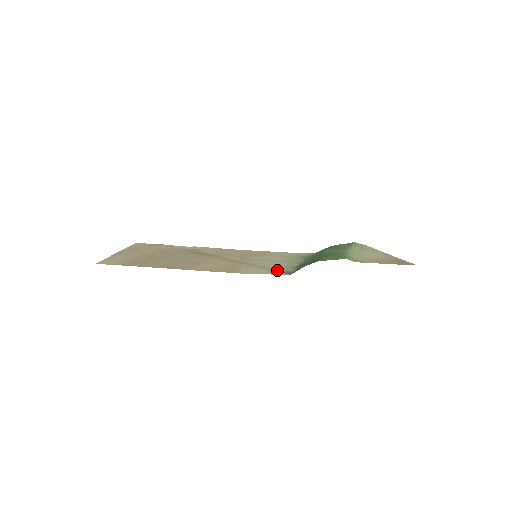
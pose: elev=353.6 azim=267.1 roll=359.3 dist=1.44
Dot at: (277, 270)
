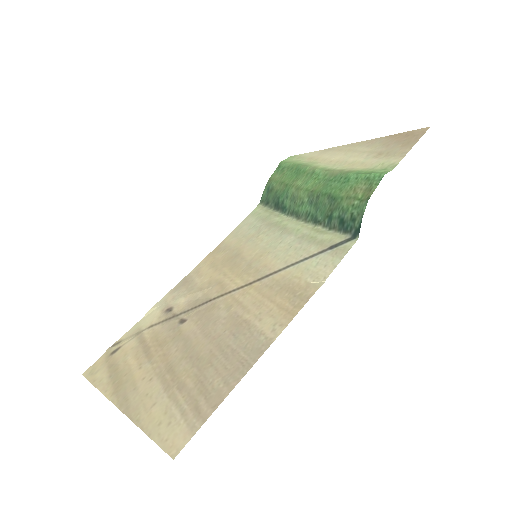
Dot at: (326, 248)
